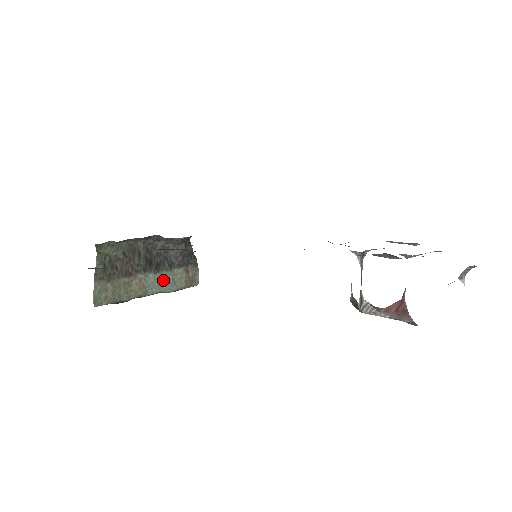
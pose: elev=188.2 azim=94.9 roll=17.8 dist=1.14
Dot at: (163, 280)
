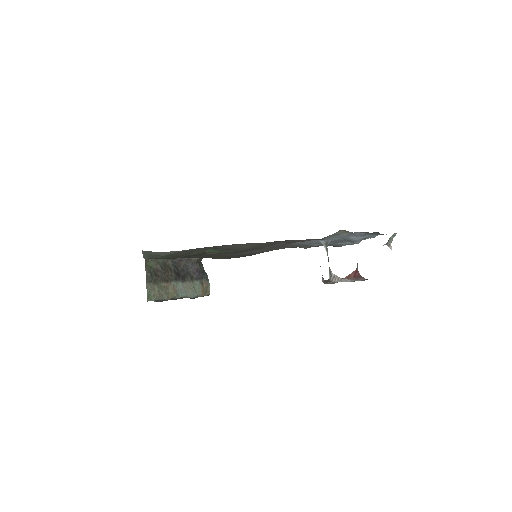
Dot at: (188, 288)
